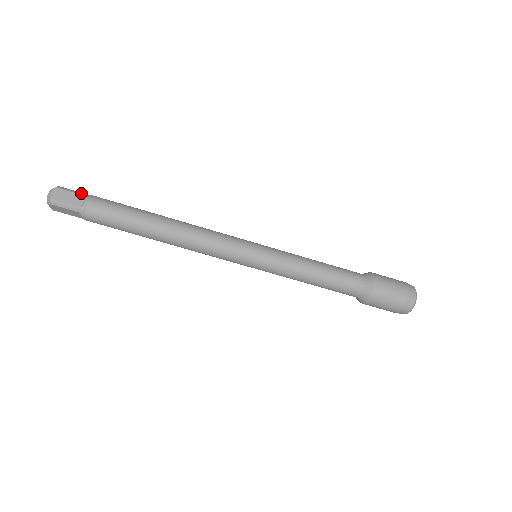
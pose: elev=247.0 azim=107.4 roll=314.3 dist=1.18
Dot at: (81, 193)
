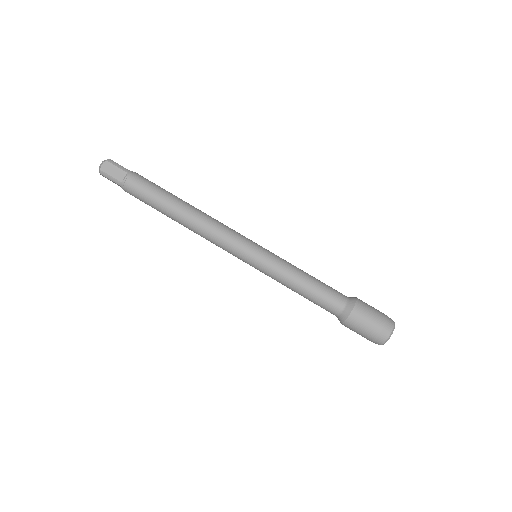
Dot at: (125, 169)
